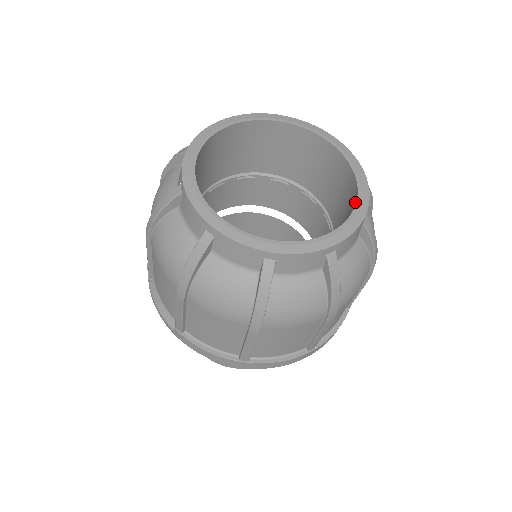
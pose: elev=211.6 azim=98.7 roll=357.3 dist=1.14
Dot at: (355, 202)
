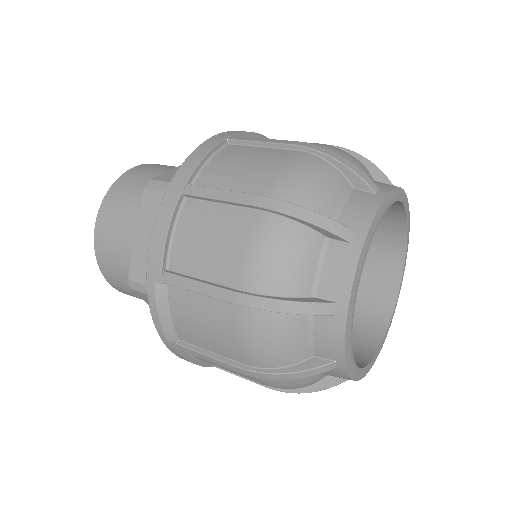
Dot at: (392, 304)
